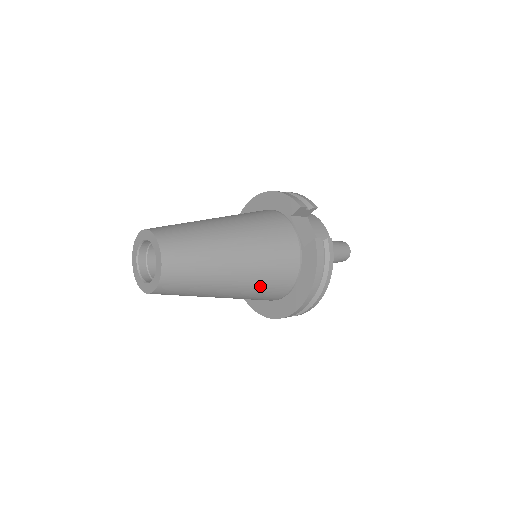
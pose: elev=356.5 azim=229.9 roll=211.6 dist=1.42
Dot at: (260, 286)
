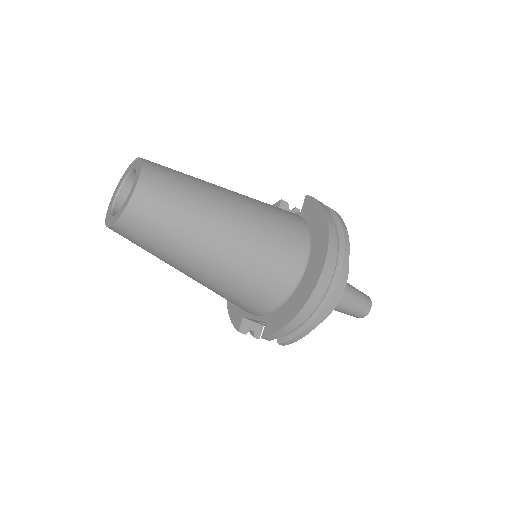
Dot at: (267, 228)
